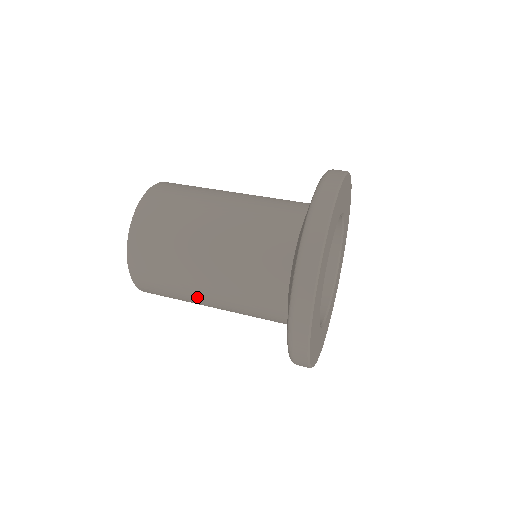
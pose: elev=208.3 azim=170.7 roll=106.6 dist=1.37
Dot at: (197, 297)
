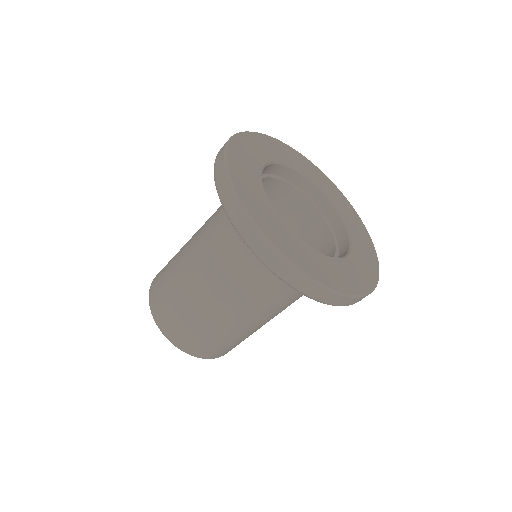
Dot at: (253, 328)
